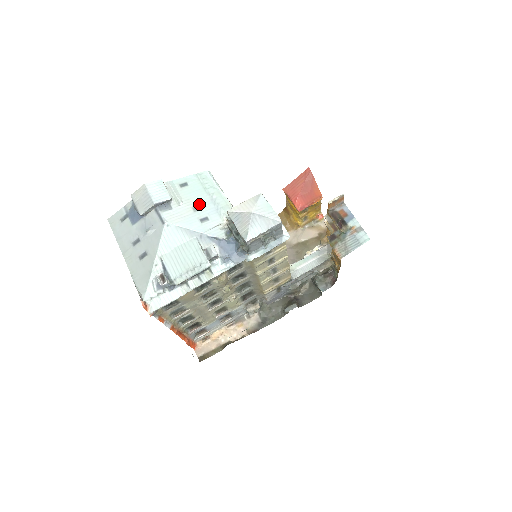
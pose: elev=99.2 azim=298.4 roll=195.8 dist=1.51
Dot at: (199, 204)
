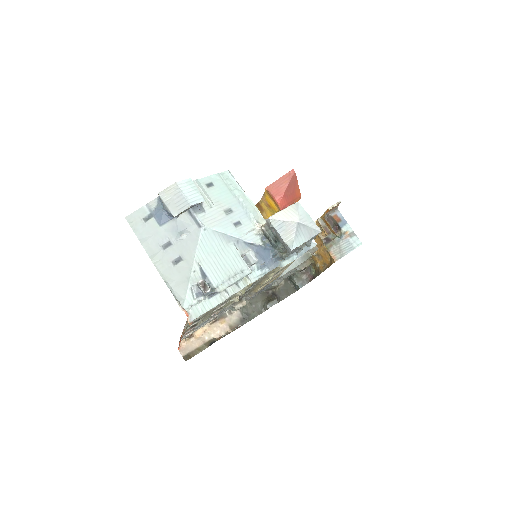
Dot at: (229, 207)
